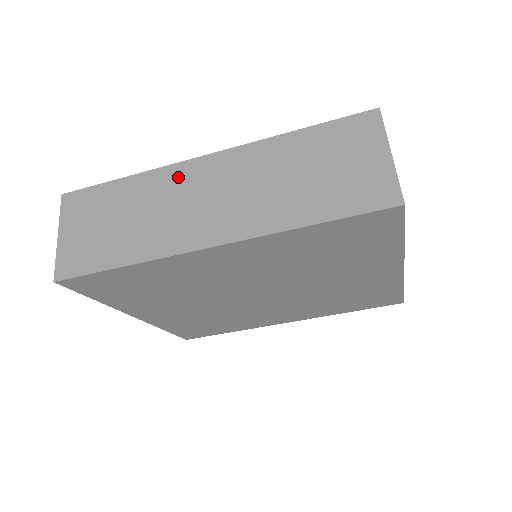
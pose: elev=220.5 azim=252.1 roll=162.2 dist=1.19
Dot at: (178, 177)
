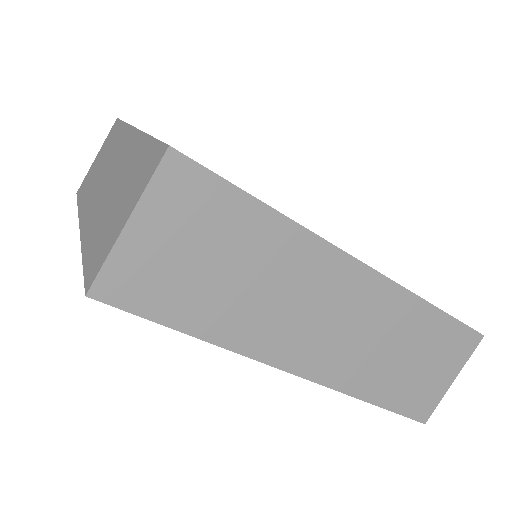
Dot at: (324, 267)
